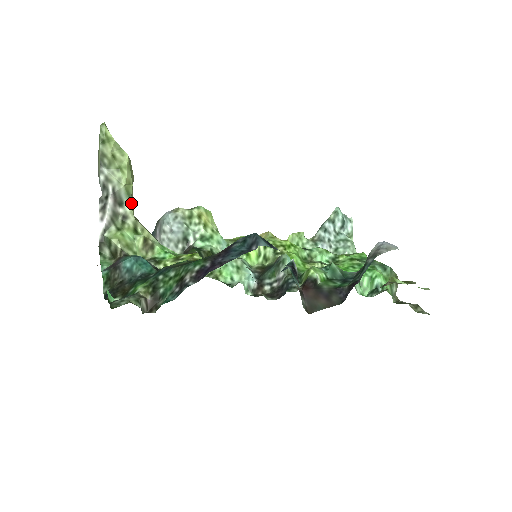
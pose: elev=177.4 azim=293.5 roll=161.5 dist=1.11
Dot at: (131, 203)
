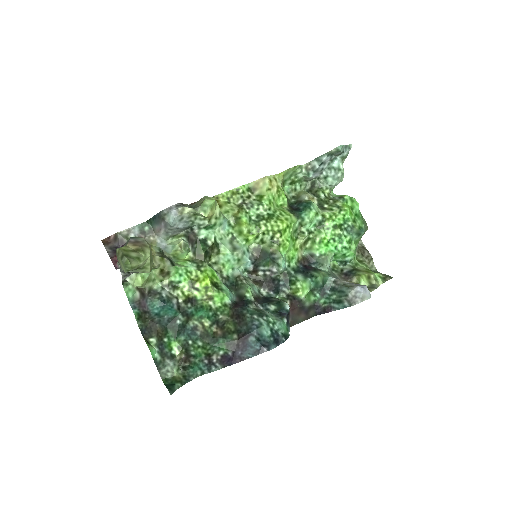
Dot at: occluded
